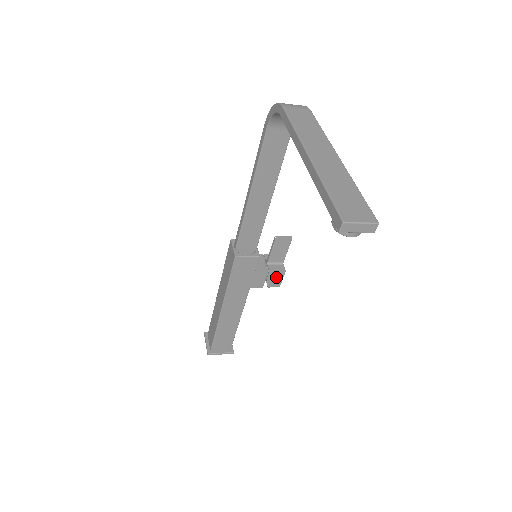
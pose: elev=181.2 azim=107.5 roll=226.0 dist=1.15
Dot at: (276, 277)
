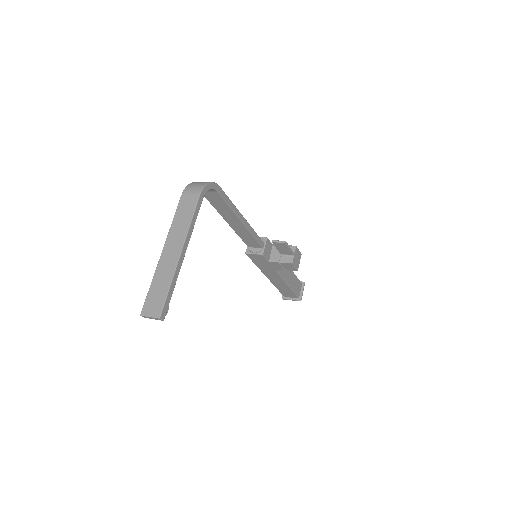
Dot at: (288, 266)
